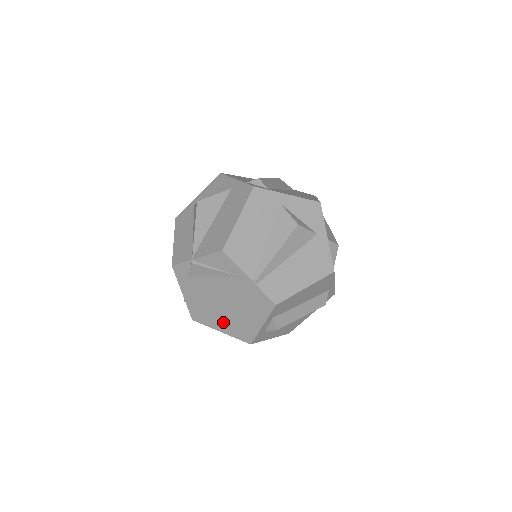
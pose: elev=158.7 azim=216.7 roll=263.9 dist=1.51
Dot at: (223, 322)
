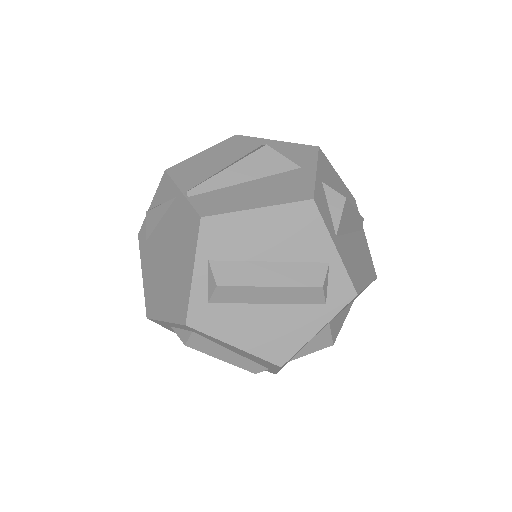
Dot at: (166, 298)
